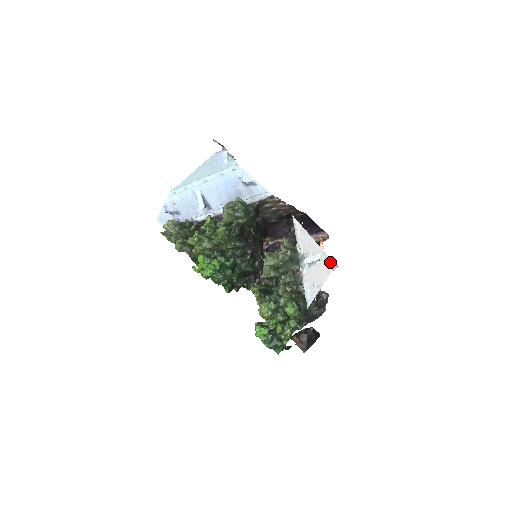
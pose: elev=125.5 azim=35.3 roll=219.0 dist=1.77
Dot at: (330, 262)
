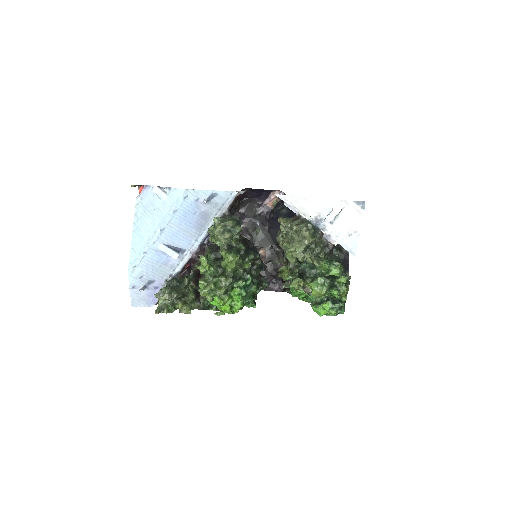
Dot at: (356, 204)
